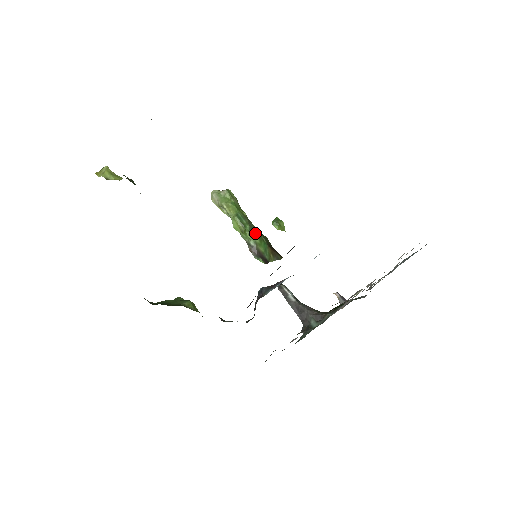
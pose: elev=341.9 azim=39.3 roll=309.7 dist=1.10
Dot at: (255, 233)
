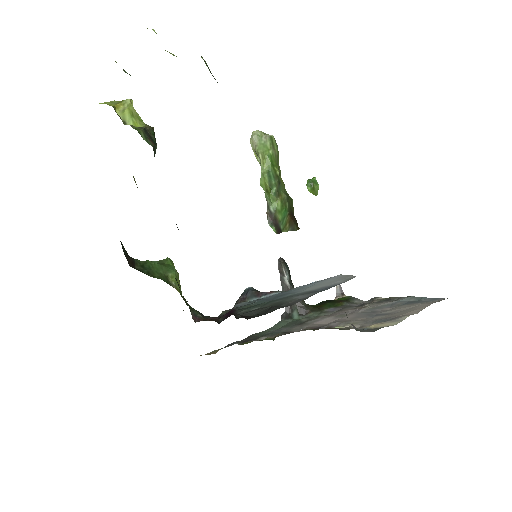
Dot at: (280, 197)
